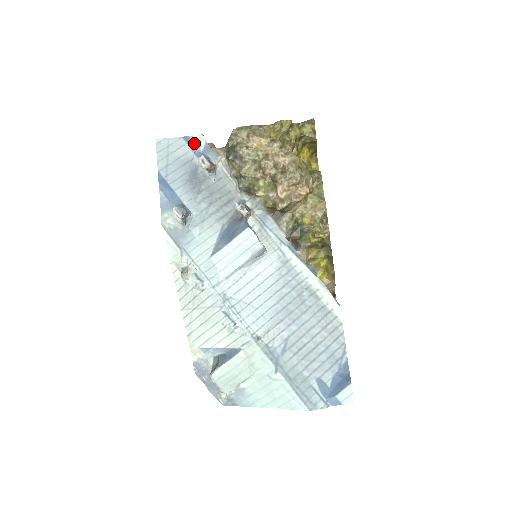
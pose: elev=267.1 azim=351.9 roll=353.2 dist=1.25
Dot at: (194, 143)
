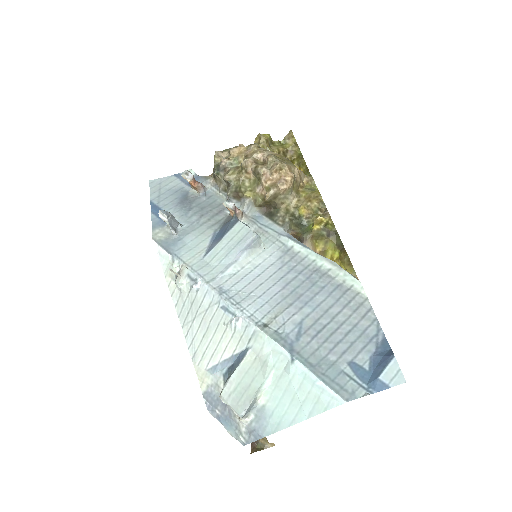
Dot at: occluded
